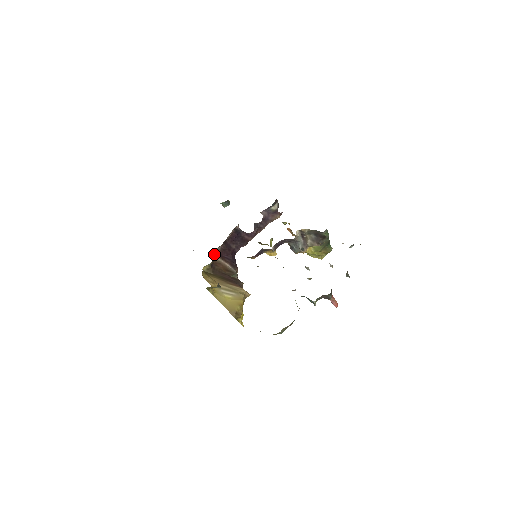
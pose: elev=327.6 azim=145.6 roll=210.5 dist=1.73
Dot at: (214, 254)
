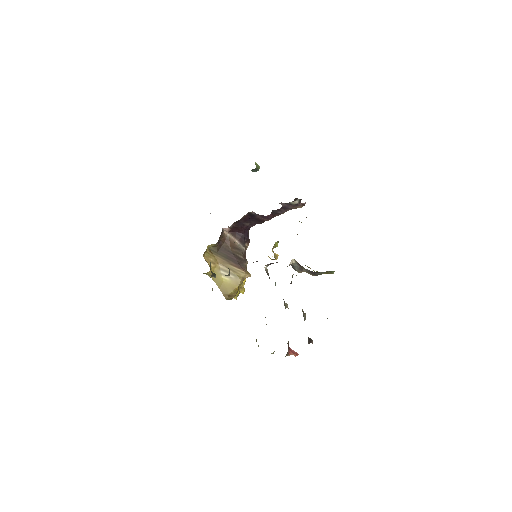
Dot at: (226, 228)
